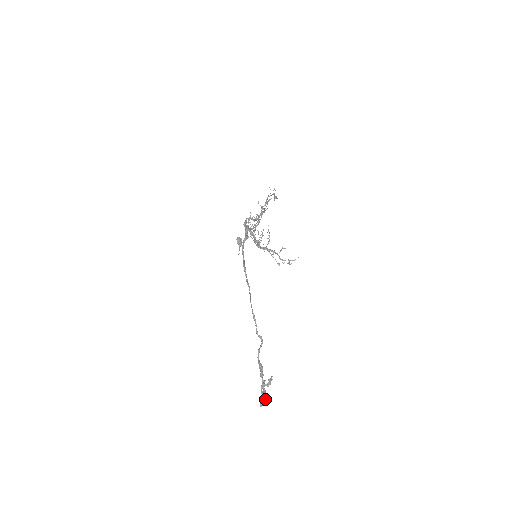
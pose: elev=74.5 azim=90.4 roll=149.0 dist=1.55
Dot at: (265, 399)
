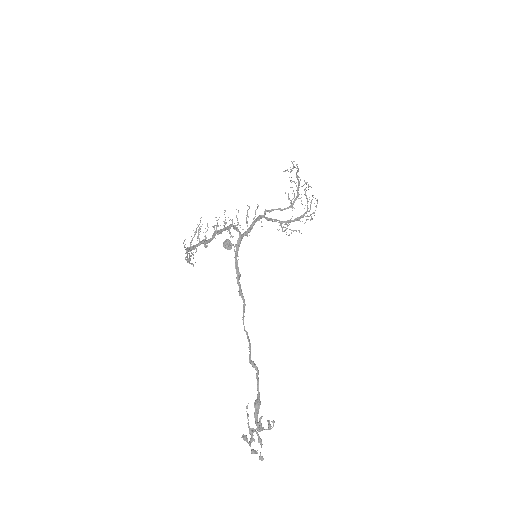
Dot at: (251, 450)
